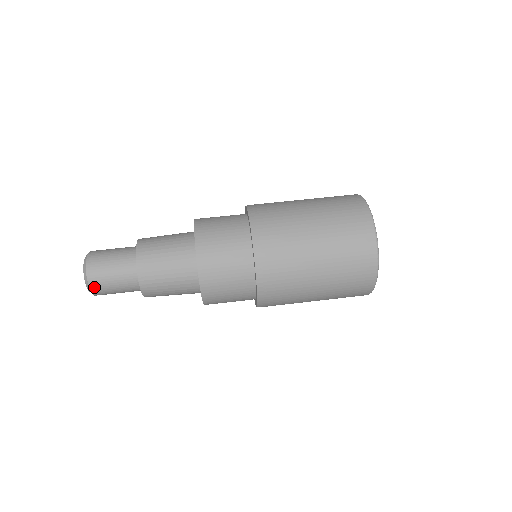
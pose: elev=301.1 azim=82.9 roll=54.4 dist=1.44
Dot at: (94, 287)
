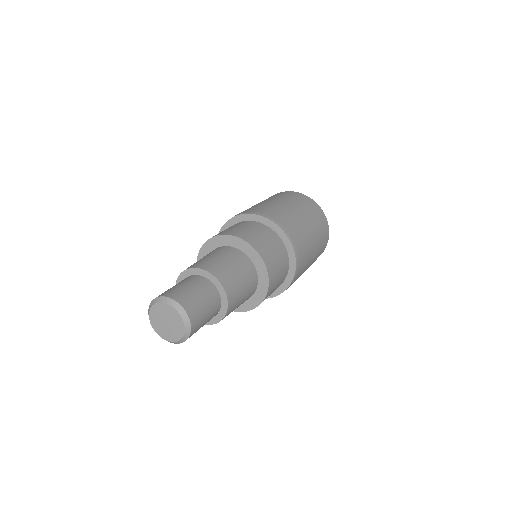
Dot at: (185, 304)
